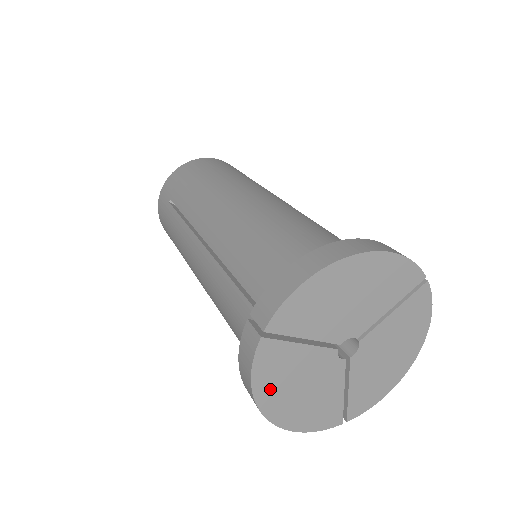
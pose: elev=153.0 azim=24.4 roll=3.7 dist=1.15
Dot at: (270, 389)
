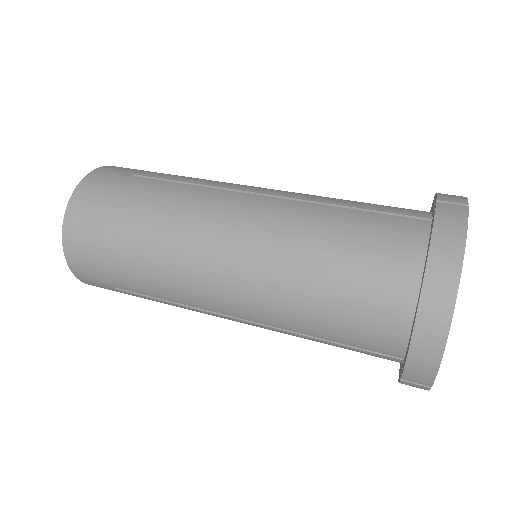
Dot at: occluded
